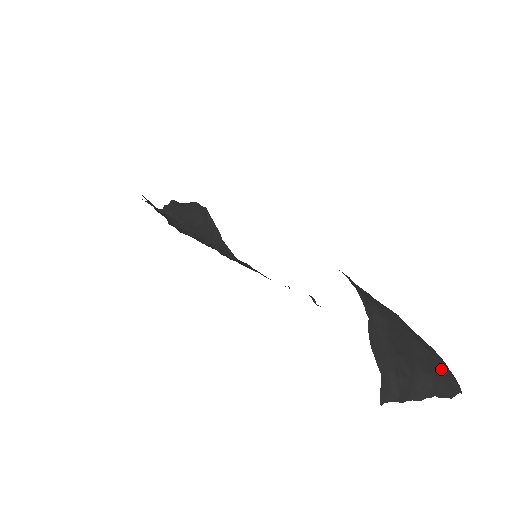
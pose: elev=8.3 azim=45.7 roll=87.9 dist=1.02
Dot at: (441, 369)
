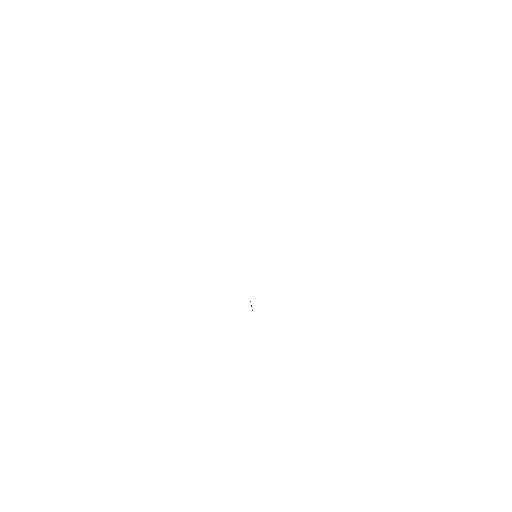
Dot at: occluded
